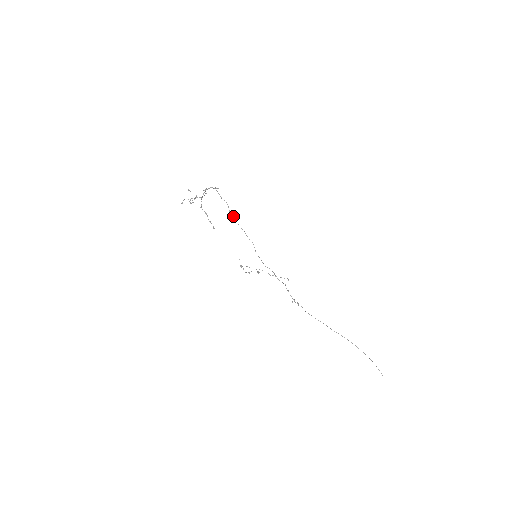
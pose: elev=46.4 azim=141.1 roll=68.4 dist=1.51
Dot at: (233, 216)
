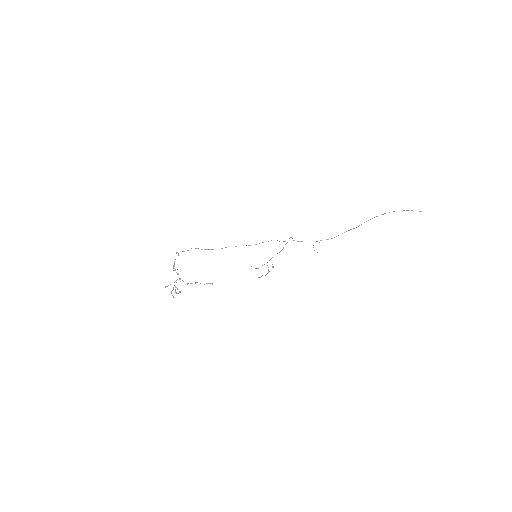
Dot at: occluded
